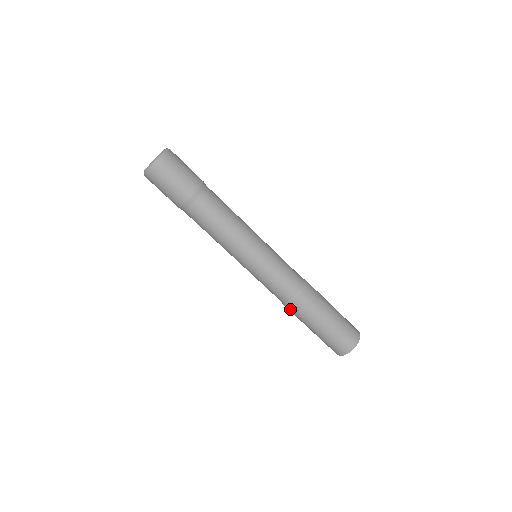
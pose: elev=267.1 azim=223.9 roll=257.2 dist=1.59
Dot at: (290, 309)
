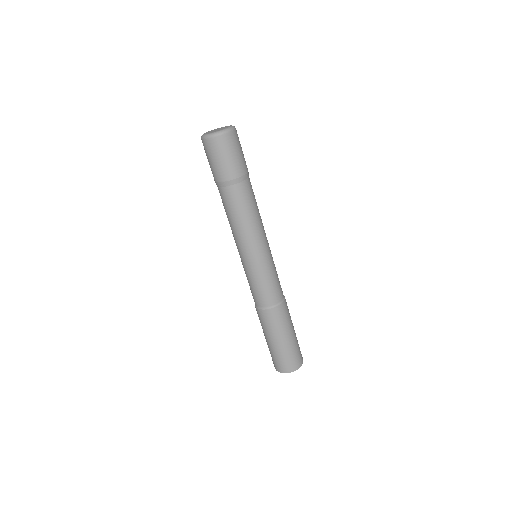
Dot at: (268, 315)
